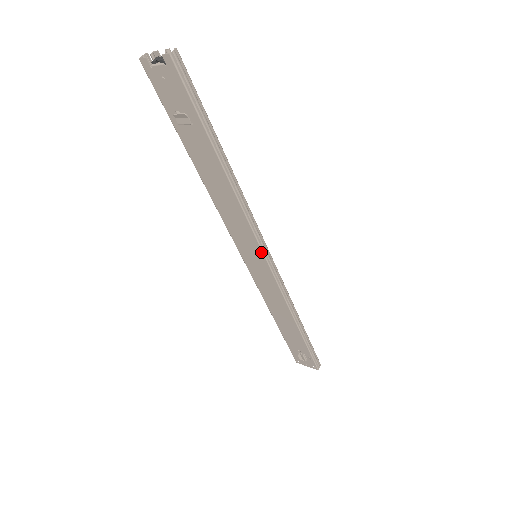
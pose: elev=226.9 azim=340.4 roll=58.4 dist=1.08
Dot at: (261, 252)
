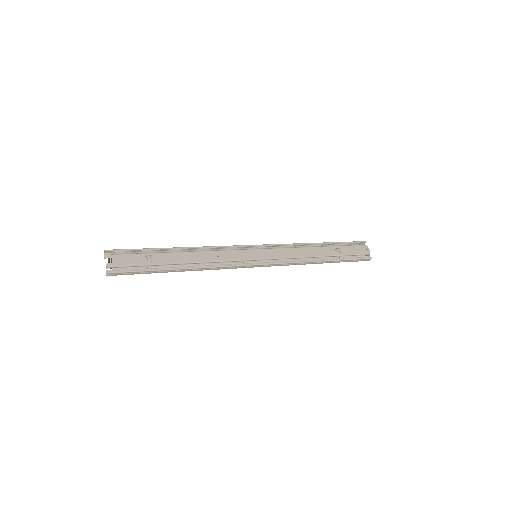
Dot at: (249, 266)
